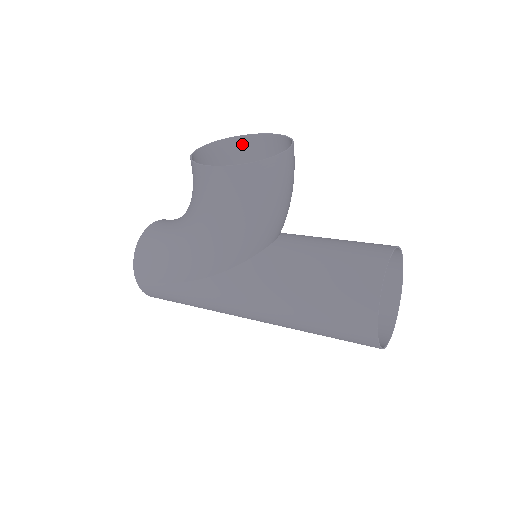
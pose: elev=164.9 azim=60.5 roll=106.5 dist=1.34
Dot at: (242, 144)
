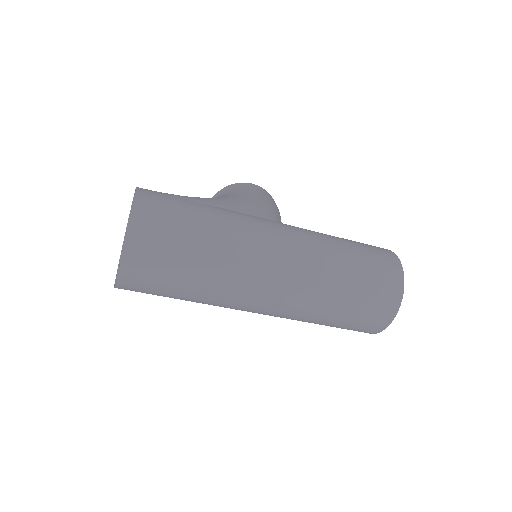
Dot at: occluded
